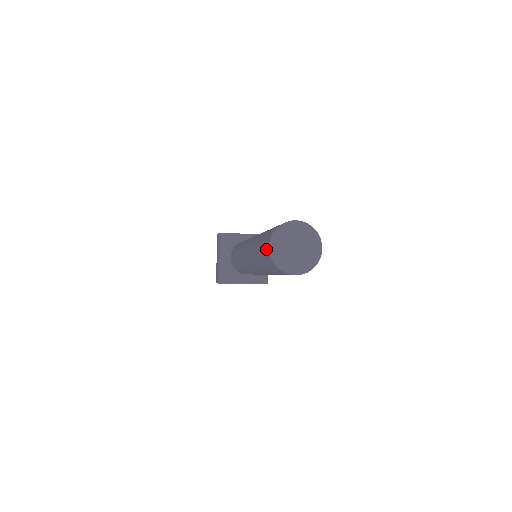
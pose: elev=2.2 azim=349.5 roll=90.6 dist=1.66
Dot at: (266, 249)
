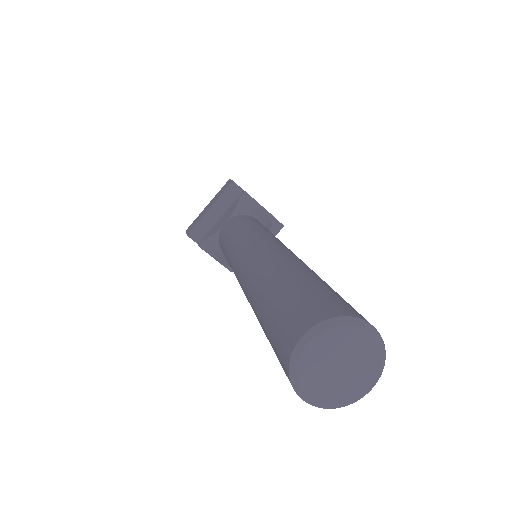
Dot at: occluded
